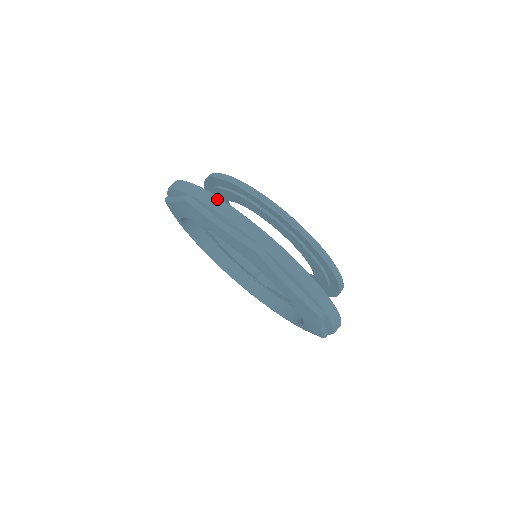
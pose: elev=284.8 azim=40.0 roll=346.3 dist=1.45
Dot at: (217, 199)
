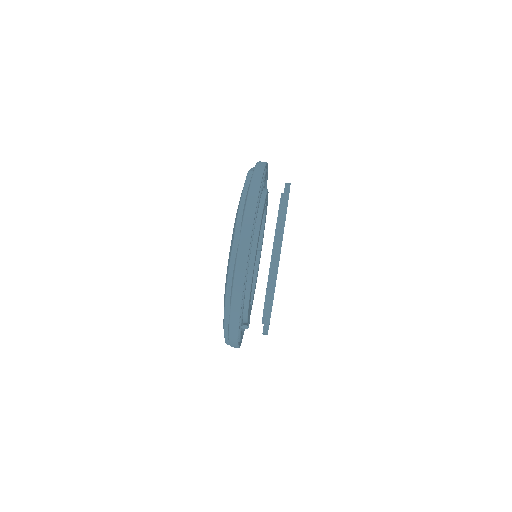
Dot at: (244, 272)
